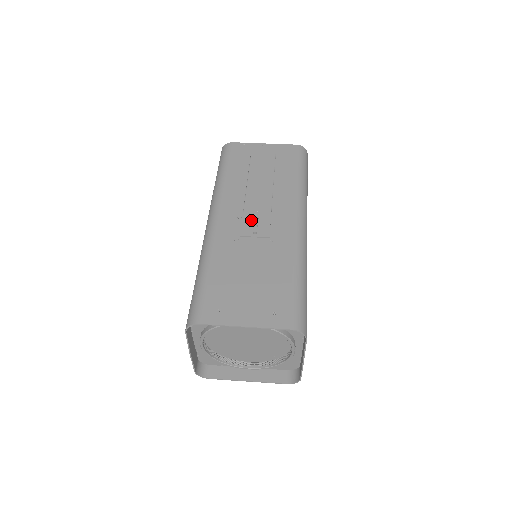
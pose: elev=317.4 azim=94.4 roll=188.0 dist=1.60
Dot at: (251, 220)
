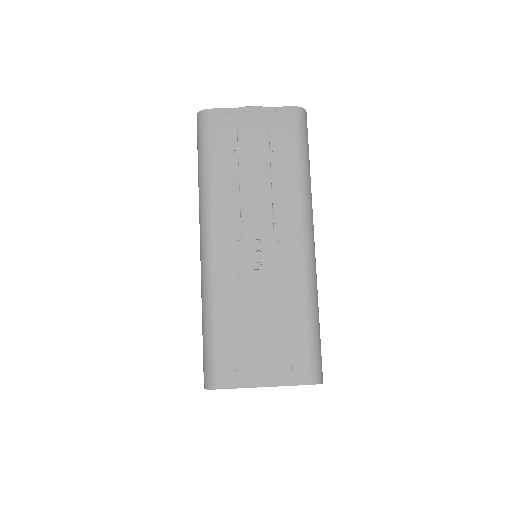
Dot at: (252, 245)
